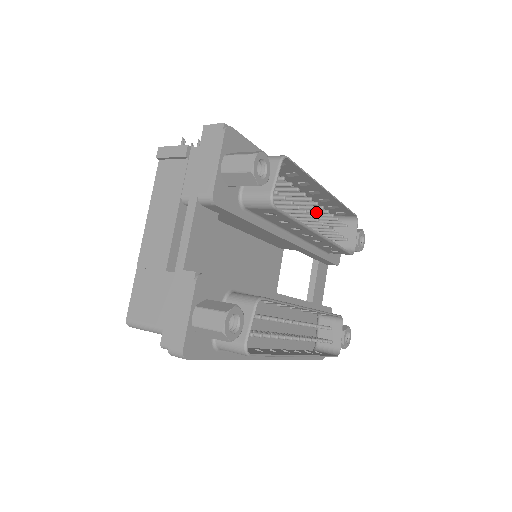
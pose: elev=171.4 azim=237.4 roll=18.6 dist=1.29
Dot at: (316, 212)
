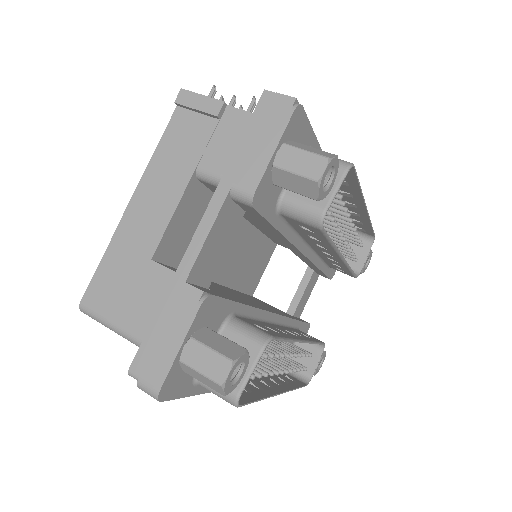
Dot at: (341, 225)
